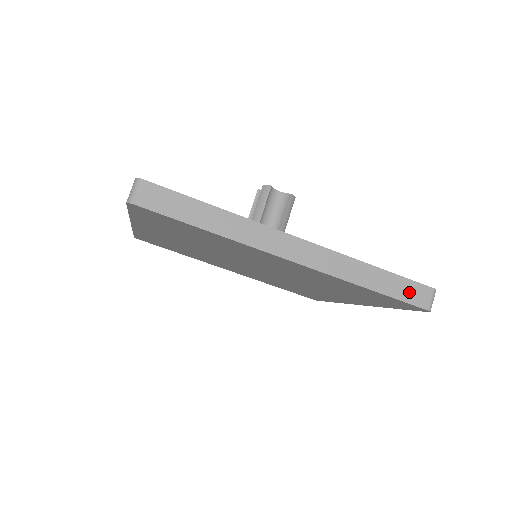
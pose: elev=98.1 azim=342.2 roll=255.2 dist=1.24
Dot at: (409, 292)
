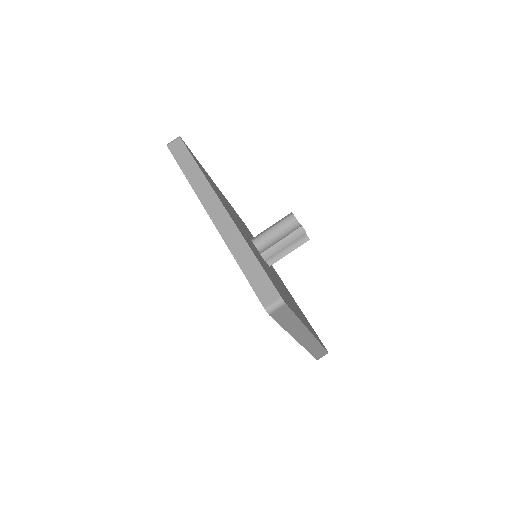
Dot at: (262, 286)
